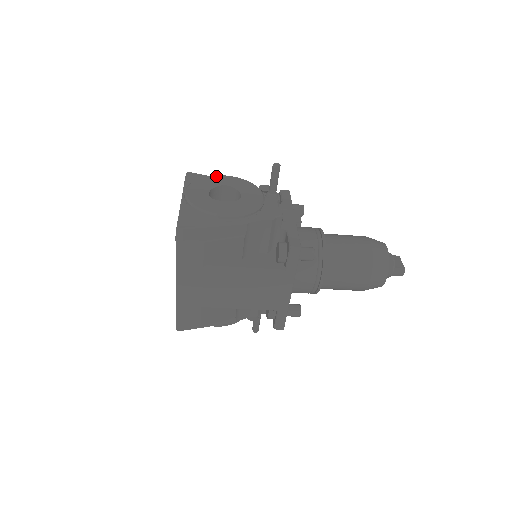
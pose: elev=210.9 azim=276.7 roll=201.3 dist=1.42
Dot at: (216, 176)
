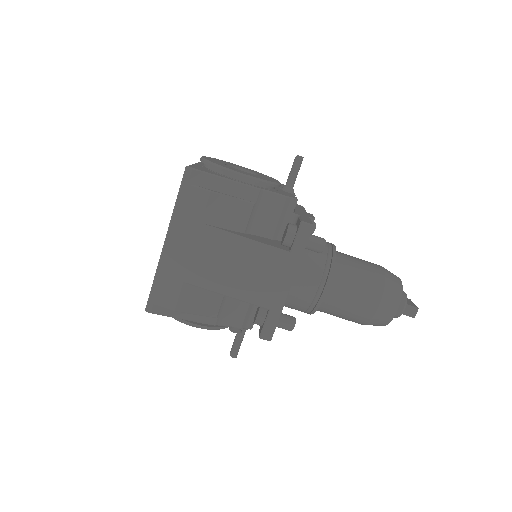
Dot at: (234, 164)
